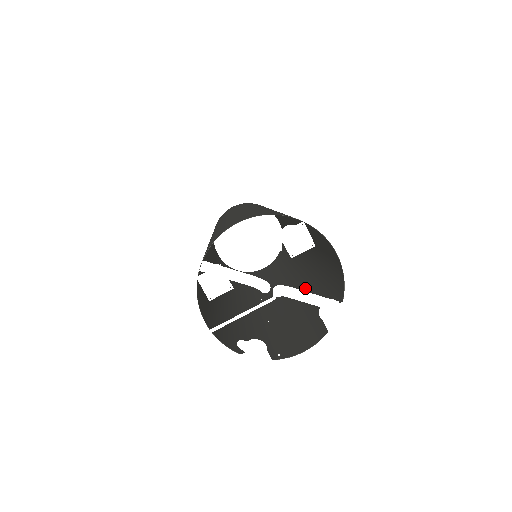
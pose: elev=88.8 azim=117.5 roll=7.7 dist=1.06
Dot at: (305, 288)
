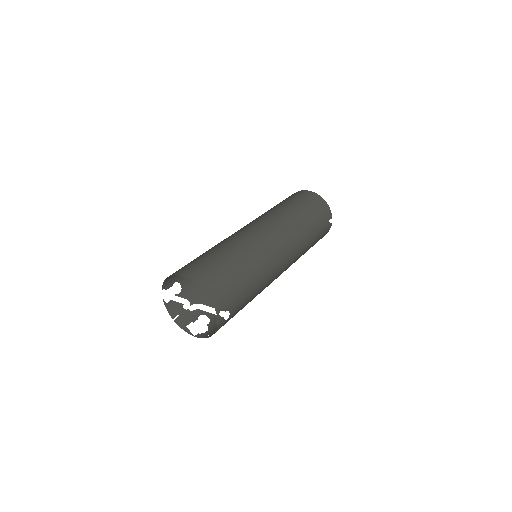
Dot at: (188, 312)
